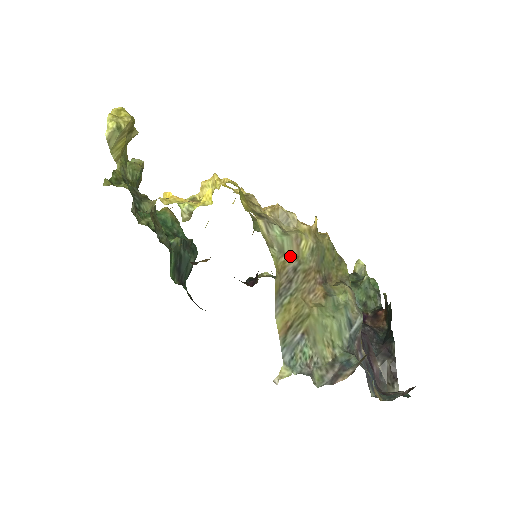
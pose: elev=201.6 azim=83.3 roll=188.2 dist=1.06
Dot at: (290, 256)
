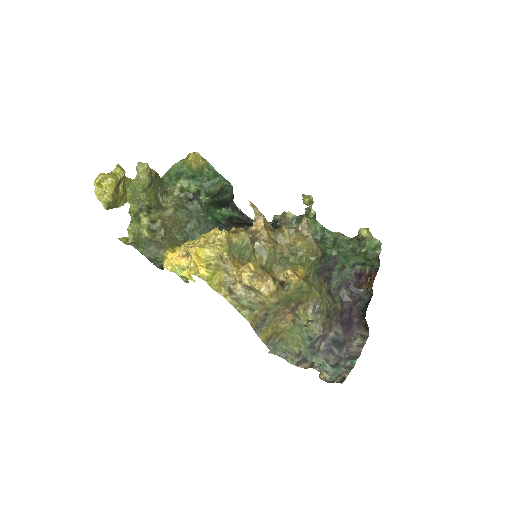
Dot at: (259, 310)
